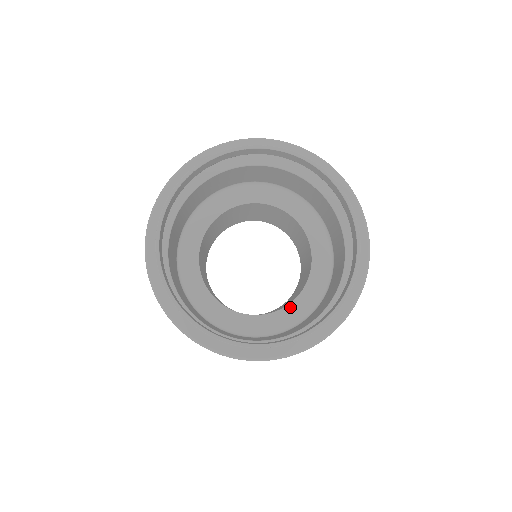
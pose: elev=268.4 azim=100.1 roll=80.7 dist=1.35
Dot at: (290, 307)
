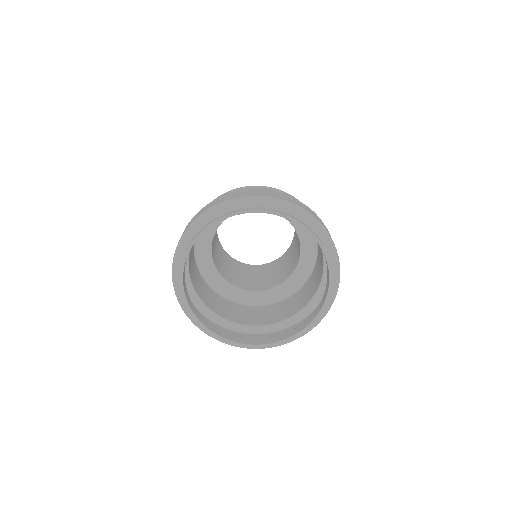
Dot at: (287, 282)
